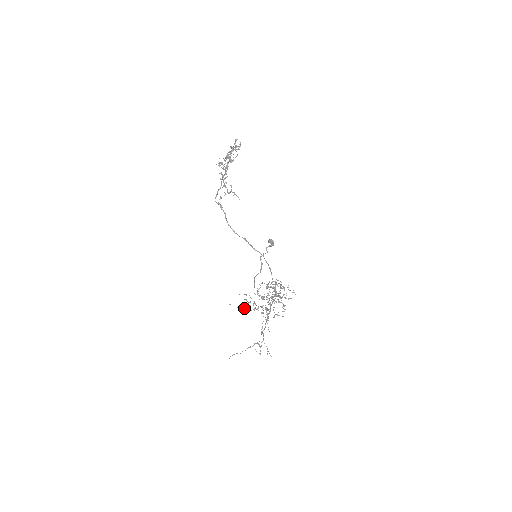
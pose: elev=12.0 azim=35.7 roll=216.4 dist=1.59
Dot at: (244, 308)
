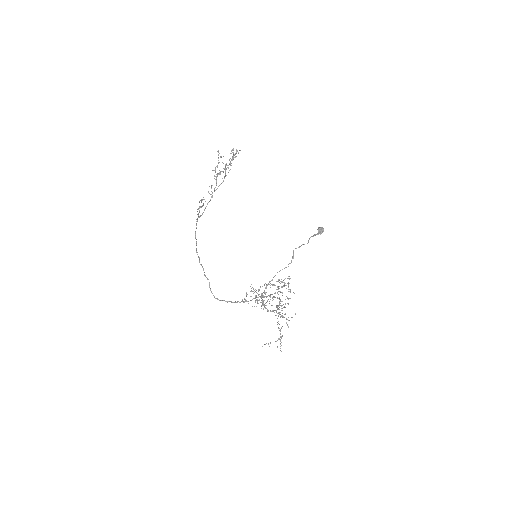
Dot at: occluded
